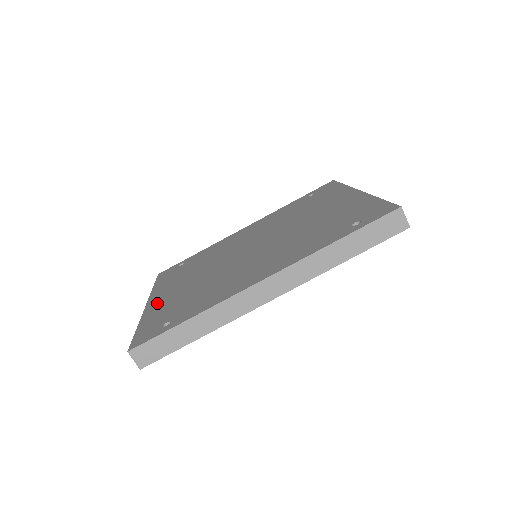
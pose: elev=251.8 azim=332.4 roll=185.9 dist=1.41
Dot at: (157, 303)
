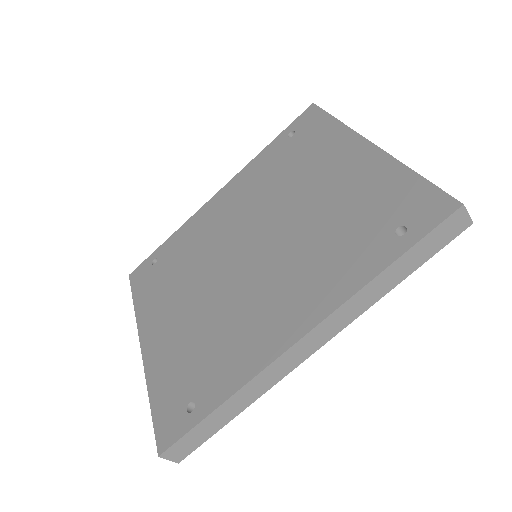
Dot at: (156, 349)
